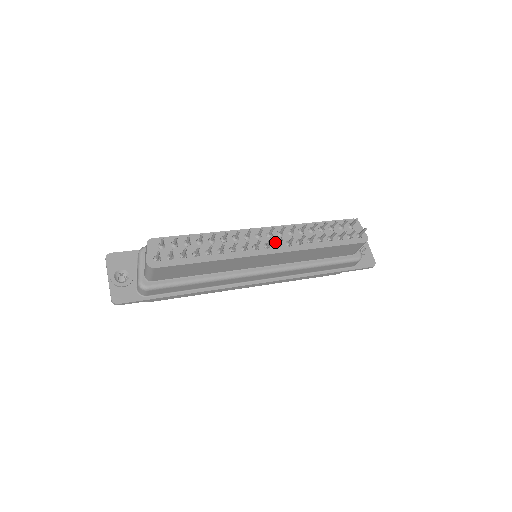
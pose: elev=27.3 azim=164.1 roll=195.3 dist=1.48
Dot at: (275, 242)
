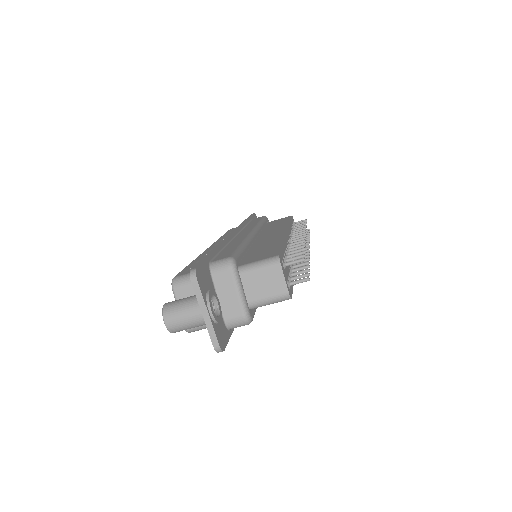
Dot at: occluded
